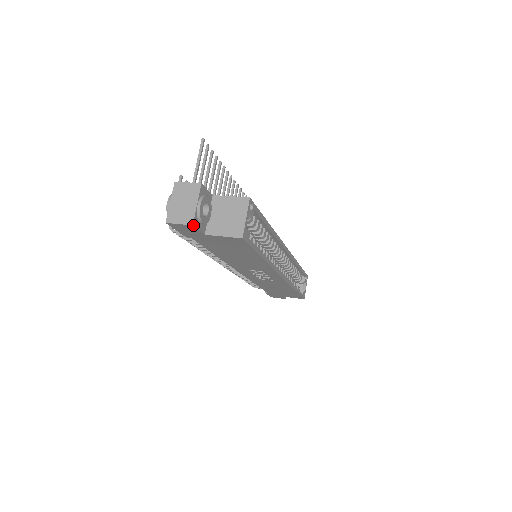
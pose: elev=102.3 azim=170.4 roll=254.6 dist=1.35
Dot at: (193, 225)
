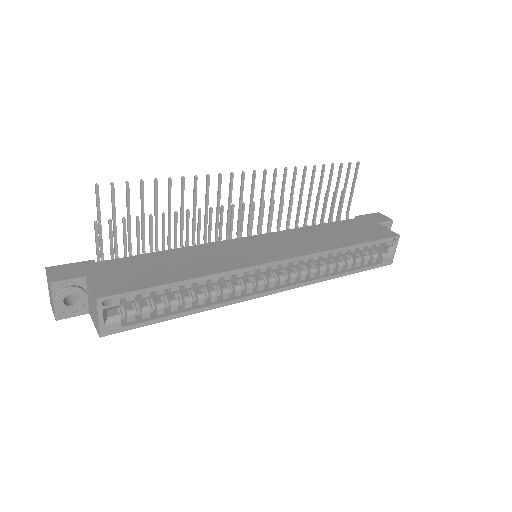
Dot at: (57, 320)
